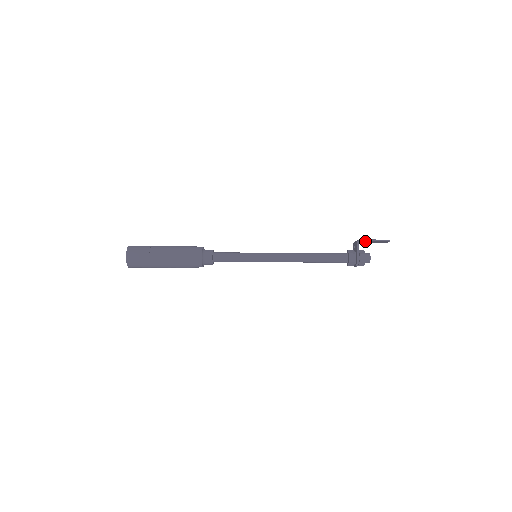
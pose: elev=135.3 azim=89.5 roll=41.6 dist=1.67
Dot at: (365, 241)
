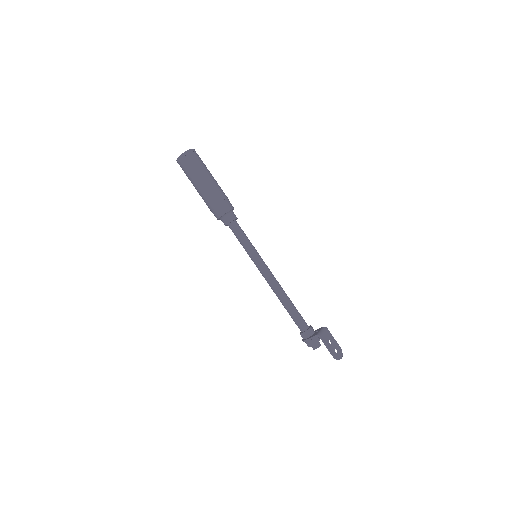
Dot at: (324, 340)
